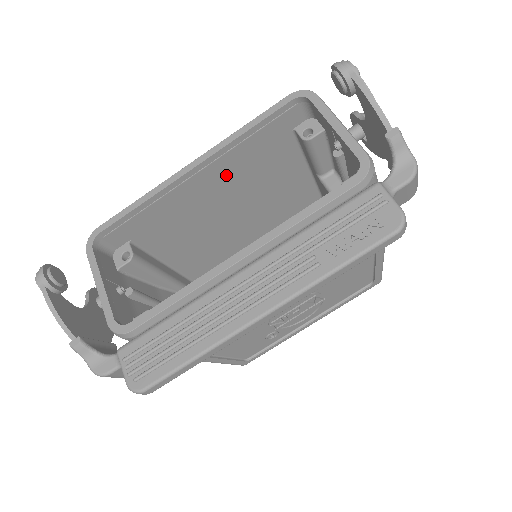
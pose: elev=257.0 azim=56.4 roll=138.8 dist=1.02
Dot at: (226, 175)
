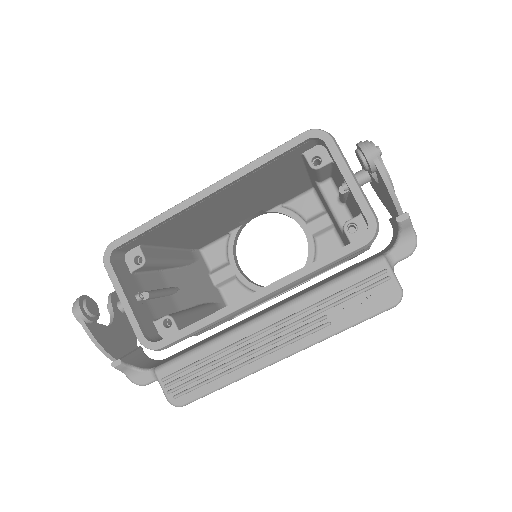
Dot at: (234, 191)
